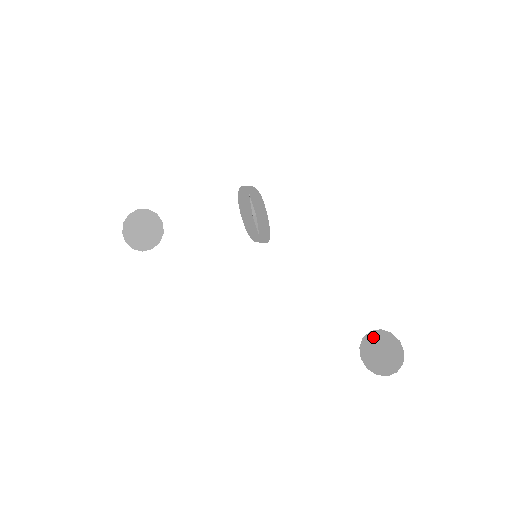
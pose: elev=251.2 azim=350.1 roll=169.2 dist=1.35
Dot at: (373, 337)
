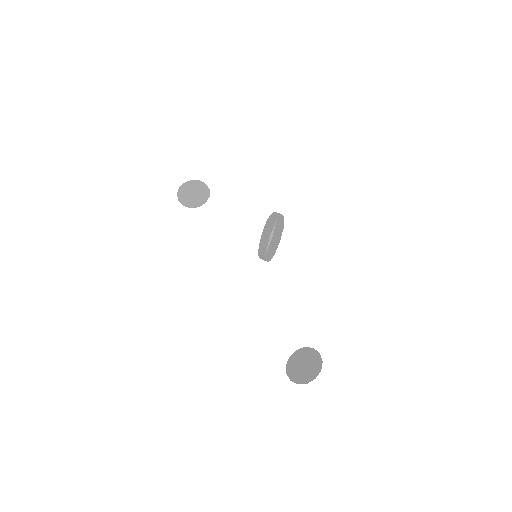
Dot at: (305, 352)
